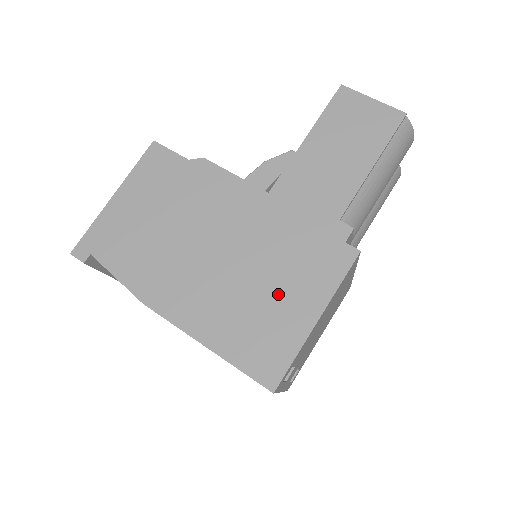
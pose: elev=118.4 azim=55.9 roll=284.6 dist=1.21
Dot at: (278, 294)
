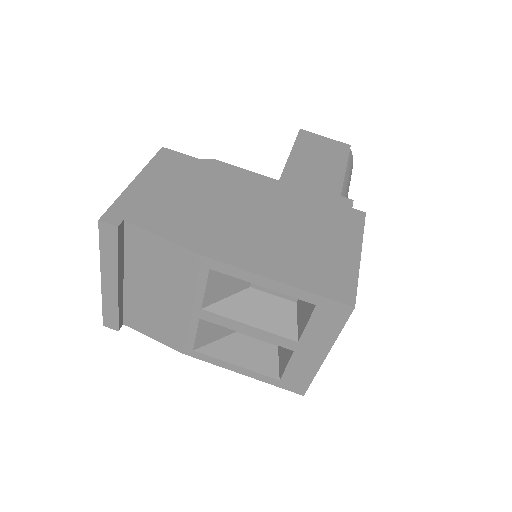
Dot at: (321, 240)
